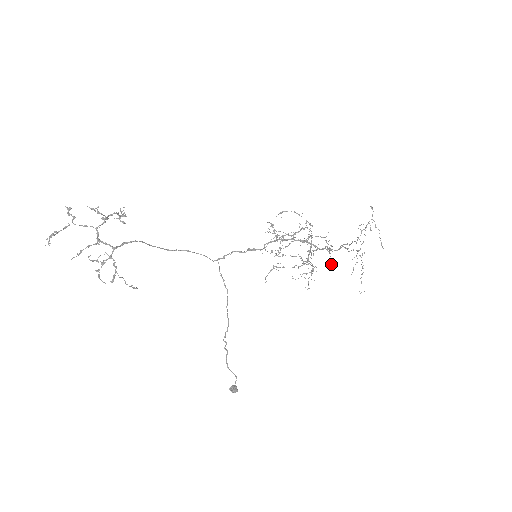
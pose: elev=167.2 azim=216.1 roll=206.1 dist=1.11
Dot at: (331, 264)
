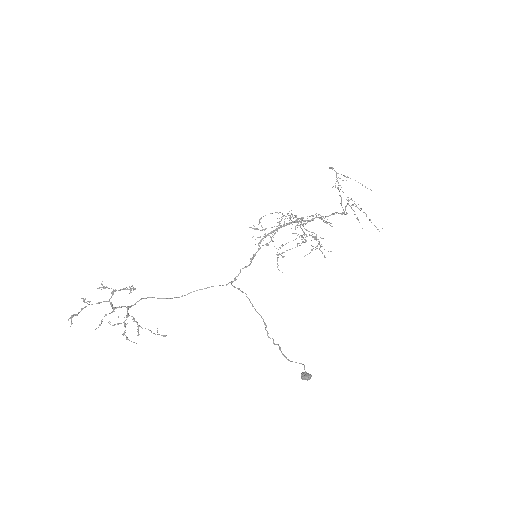
Dot at: (331, 226)
